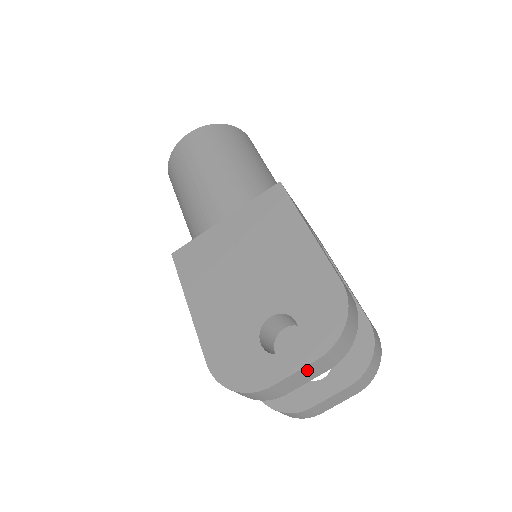
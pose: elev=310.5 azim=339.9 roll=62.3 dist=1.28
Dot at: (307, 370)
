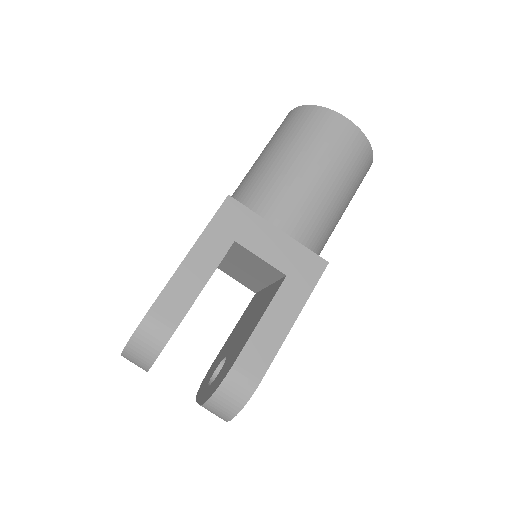
Dot at: occluded
